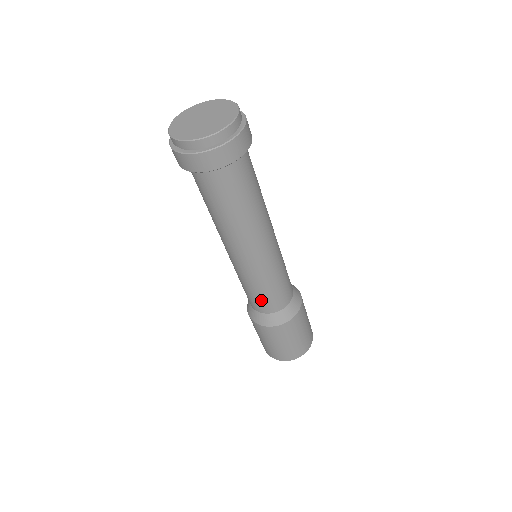
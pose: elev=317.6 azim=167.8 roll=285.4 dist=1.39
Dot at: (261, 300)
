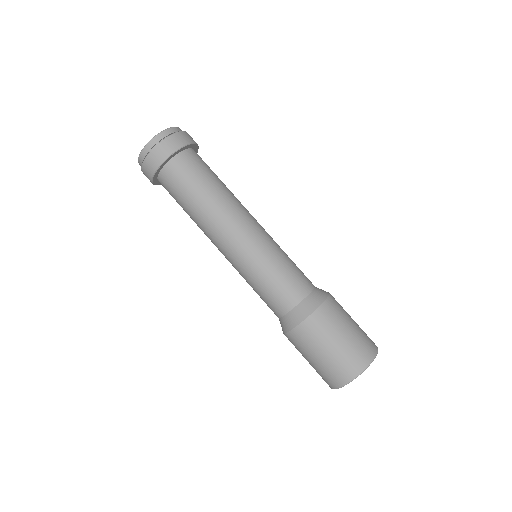
Dot at: (273, 293)
